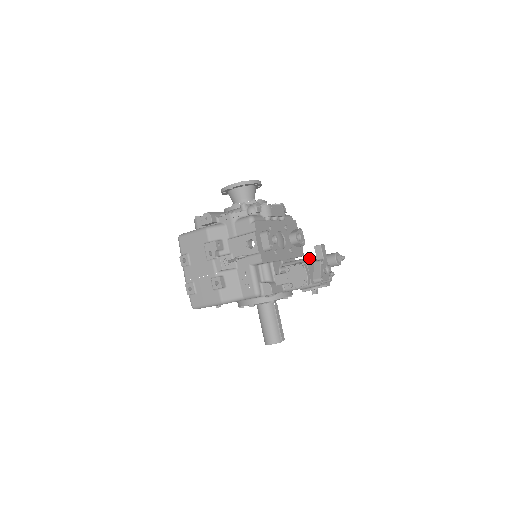
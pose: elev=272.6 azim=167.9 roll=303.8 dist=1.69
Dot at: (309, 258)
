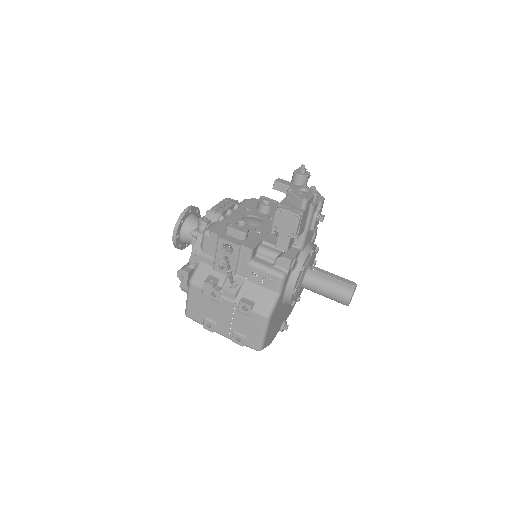
Dot at: occluded
